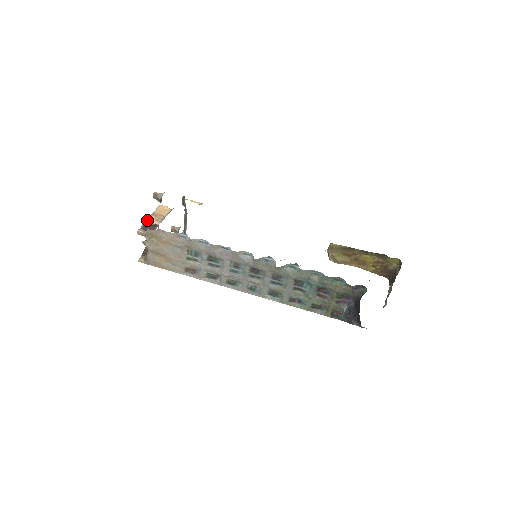
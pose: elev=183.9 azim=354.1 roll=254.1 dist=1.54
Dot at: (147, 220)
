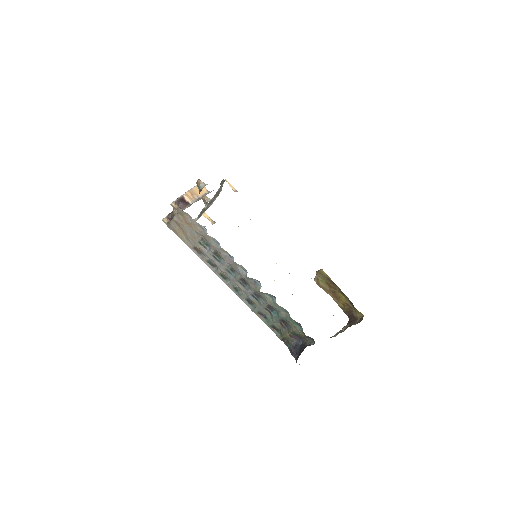
Dot at: (183, 195)
